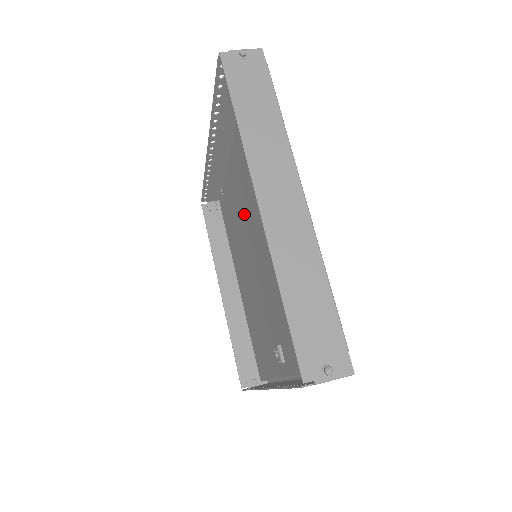
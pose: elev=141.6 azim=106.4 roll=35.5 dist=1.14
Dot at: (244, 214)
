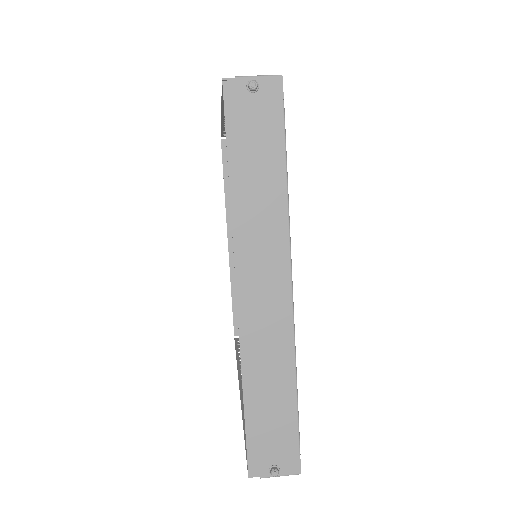
Dot at: occluded
